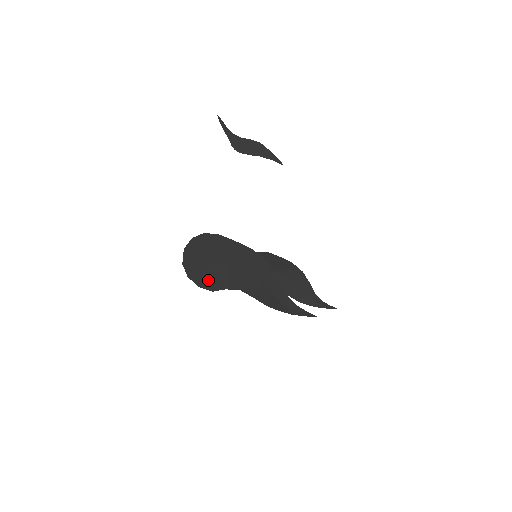
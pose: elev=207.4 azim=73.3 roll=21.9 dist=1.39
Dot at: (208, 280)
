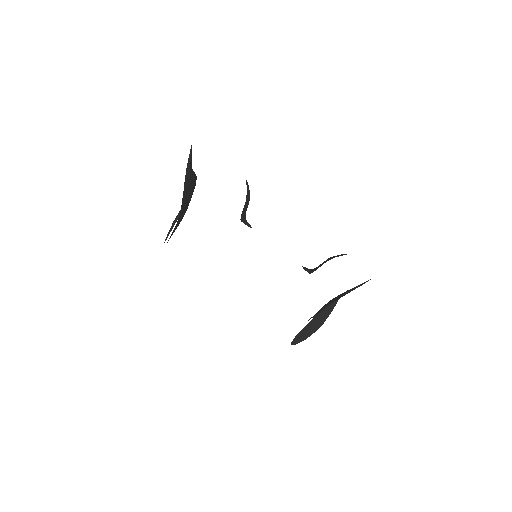
Dot at: occluded
